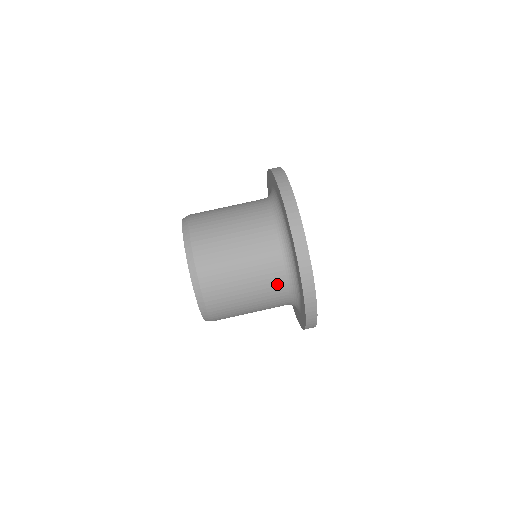
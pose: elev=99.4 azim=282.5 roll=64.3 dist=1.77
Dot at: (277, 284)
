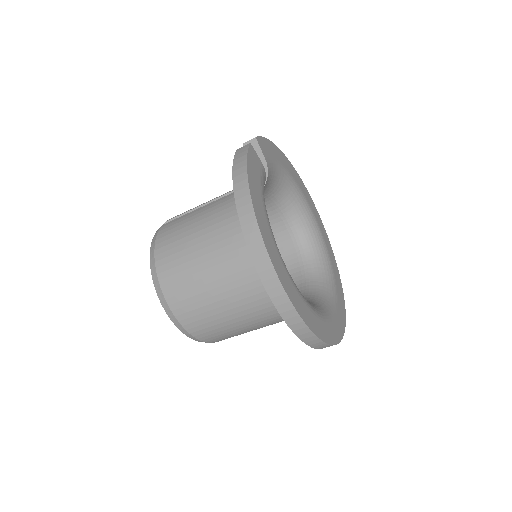
Dot at: occluded
